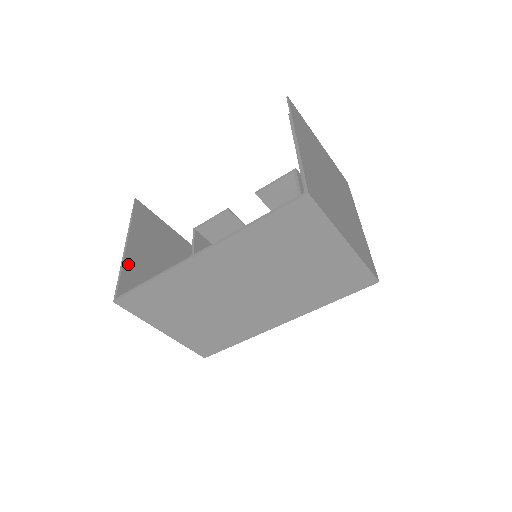
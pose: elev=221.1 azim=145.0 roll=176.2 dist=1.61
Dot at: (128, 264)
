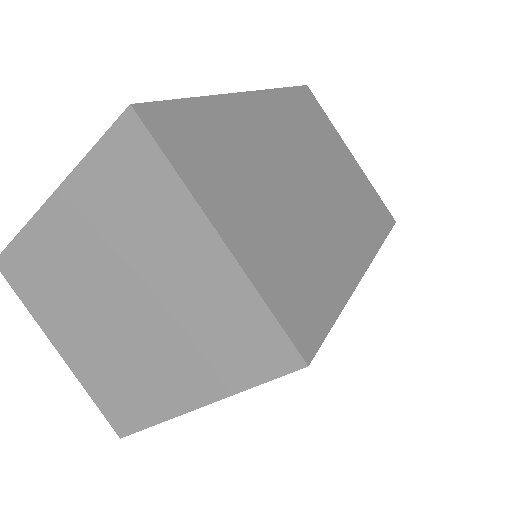
Dot at: (84, 181)
